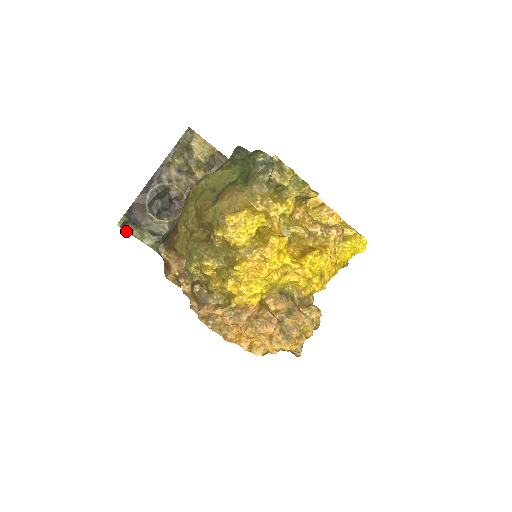
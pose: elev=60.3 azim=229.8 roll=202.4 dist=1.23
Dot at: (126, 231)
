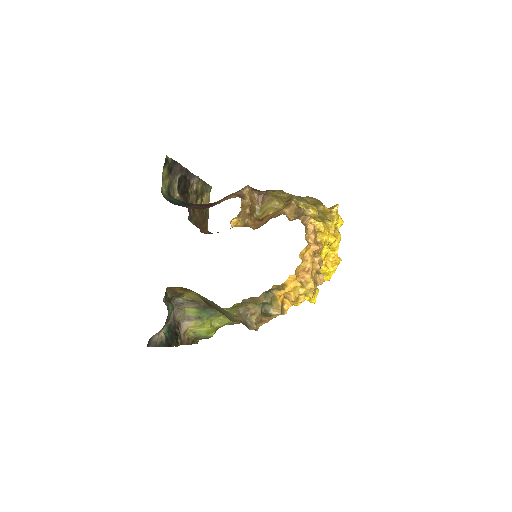
Dot at: (164, 164)
